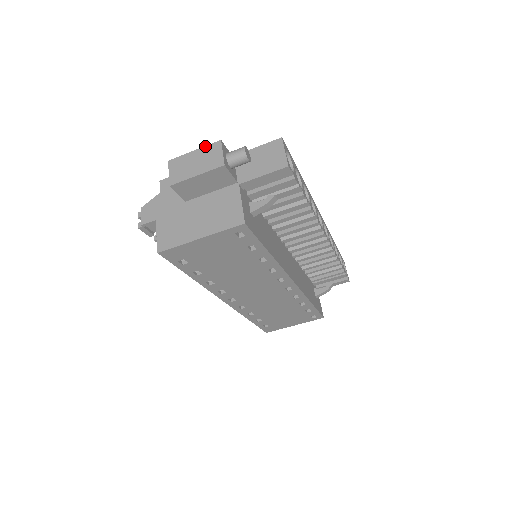
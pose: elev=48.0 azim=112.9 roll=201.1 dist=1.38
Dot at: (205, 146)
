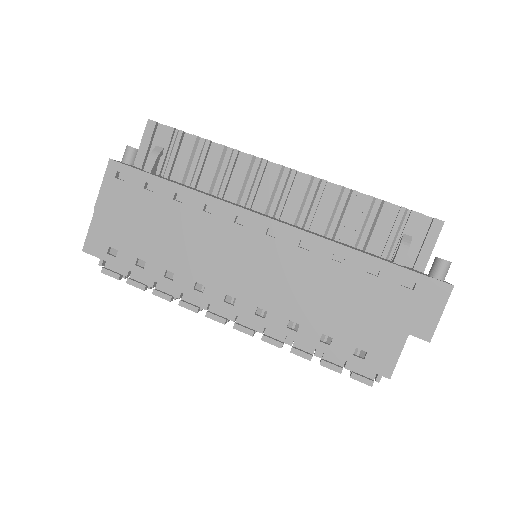
Dot at: occluded
